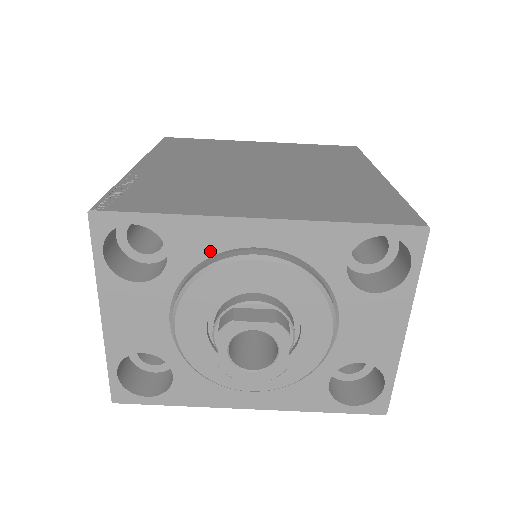
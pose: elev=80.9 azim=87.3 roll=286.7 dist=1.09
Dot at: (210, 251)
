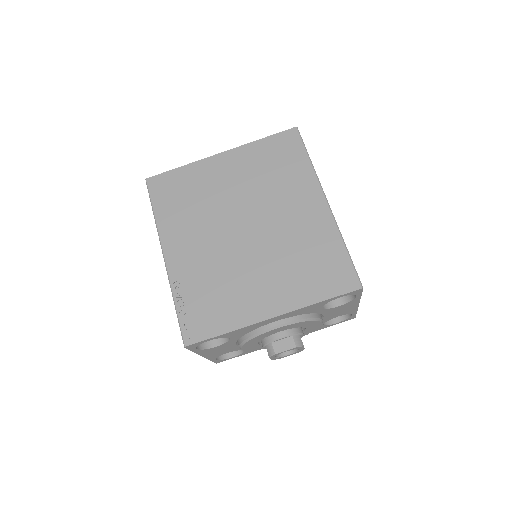
Dot at: (251, 330)
